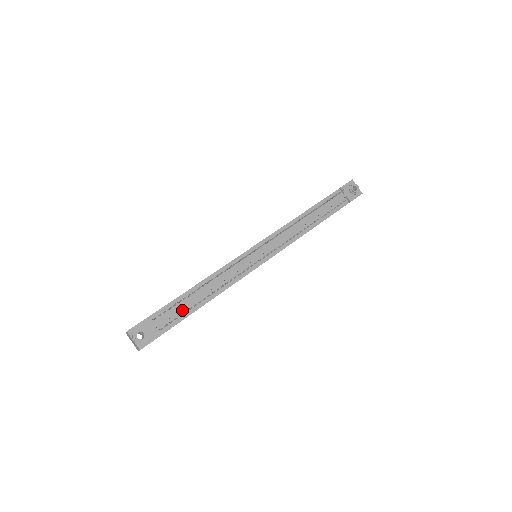
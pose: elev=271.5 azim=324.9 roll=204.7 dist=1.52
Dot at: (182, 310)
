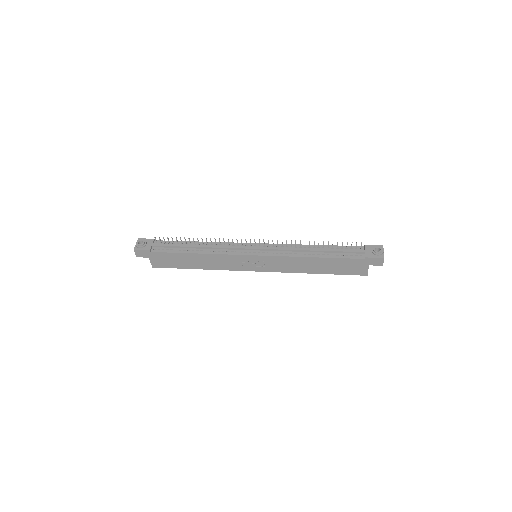
Dot at: (175, 248)
